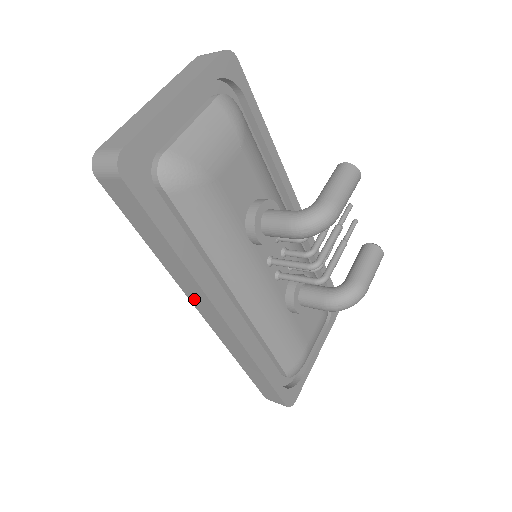
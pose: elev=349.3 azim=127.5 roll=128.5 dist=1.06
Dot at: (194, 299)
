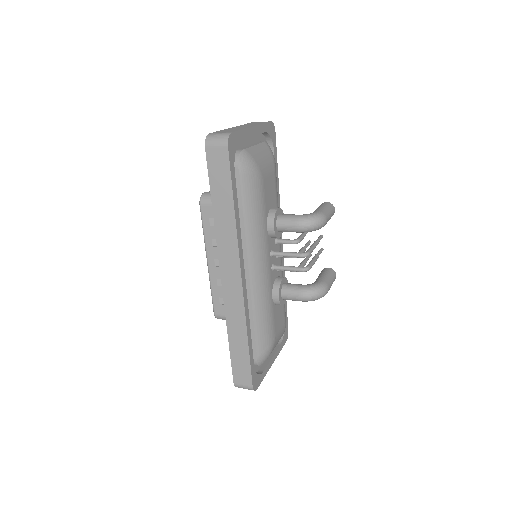
Dot at: (224, 258)
